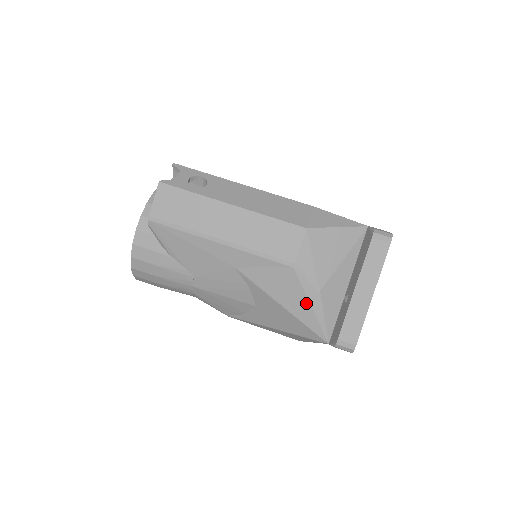
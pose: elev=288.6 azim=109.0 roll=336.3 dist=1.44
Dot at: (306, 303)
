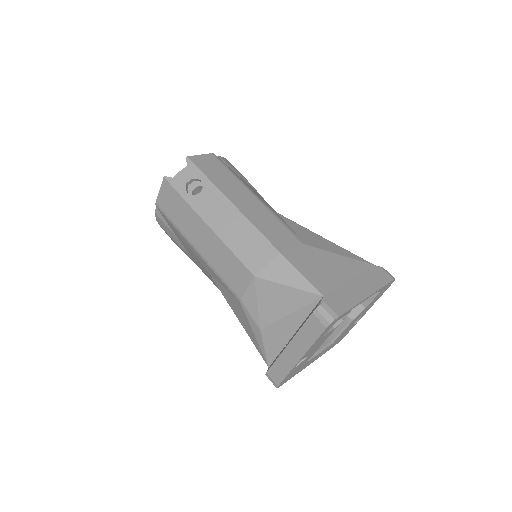
Dot at: (251, 331)
